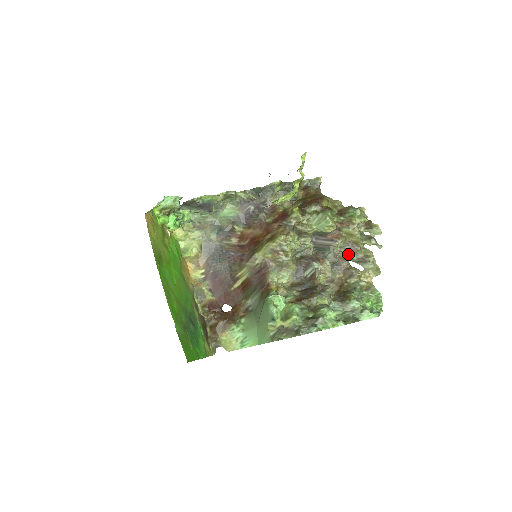
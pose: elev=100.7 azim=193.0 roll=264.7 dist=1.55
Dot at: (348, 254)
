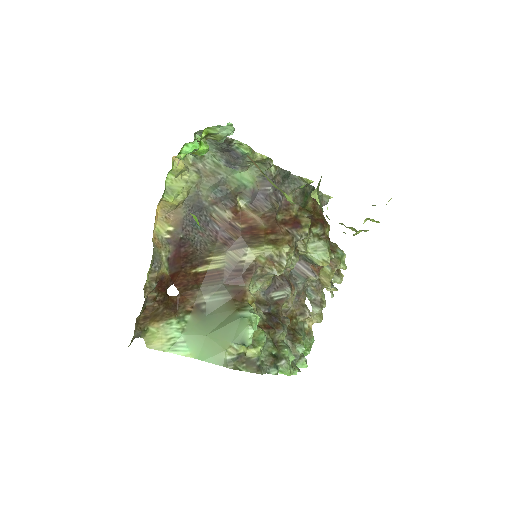
Dot at: (310, 290)
